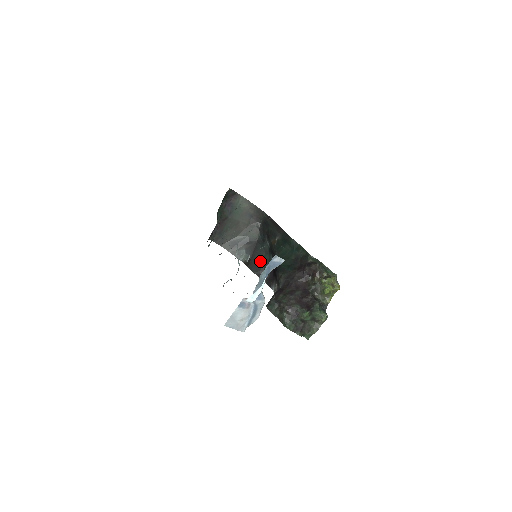
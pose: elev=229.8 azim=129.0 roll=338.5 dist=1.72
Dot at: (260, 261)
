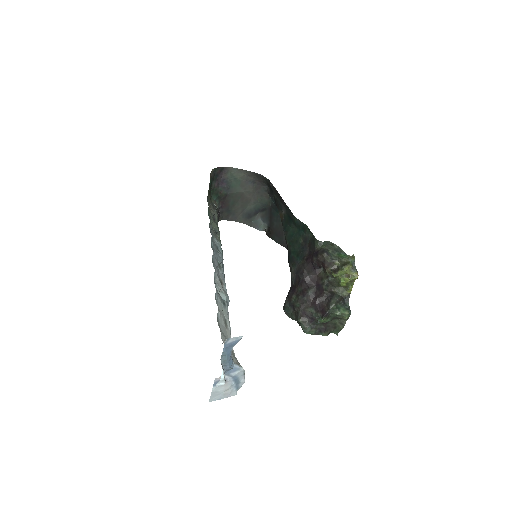
Dot at: (280, 229)
